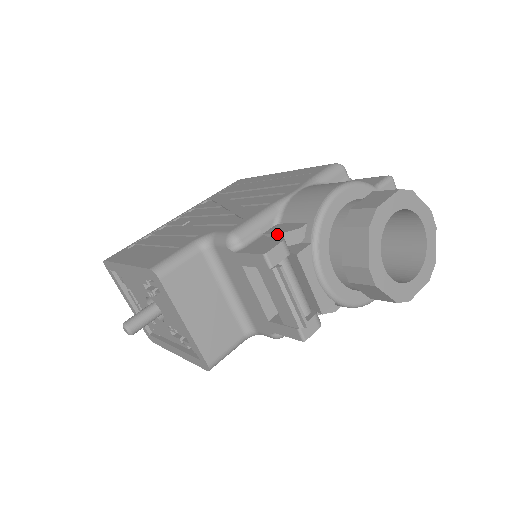
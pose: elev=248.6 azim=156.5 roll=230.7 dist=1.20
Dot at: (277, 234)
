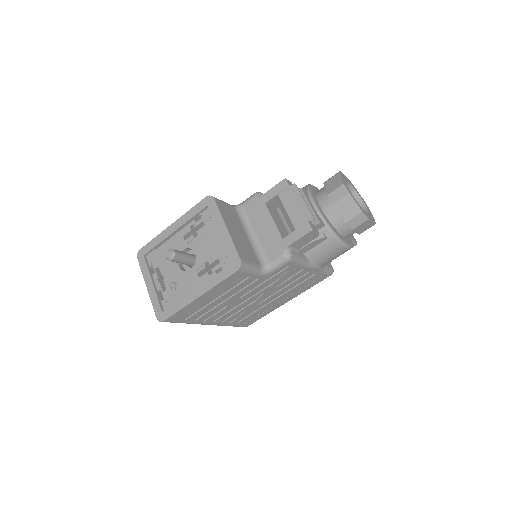
Dot at: occluded
